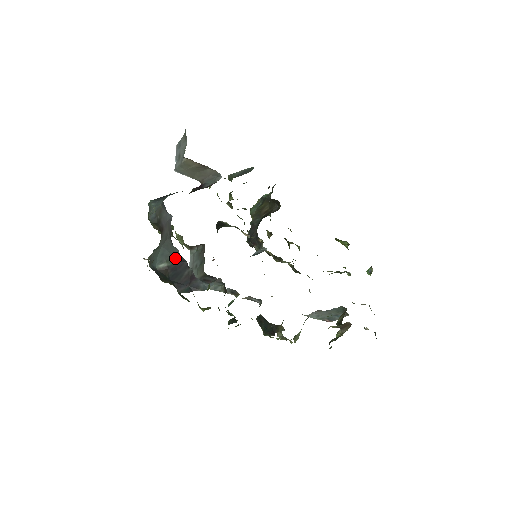
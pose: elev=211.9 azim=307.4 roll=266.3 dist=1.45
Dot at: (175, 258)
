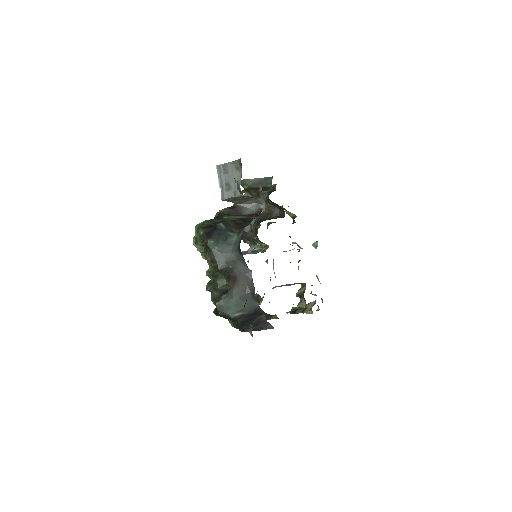
Dot at: (252, 309)
